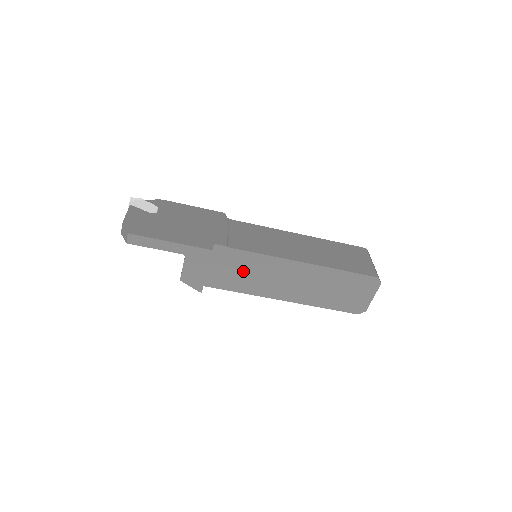
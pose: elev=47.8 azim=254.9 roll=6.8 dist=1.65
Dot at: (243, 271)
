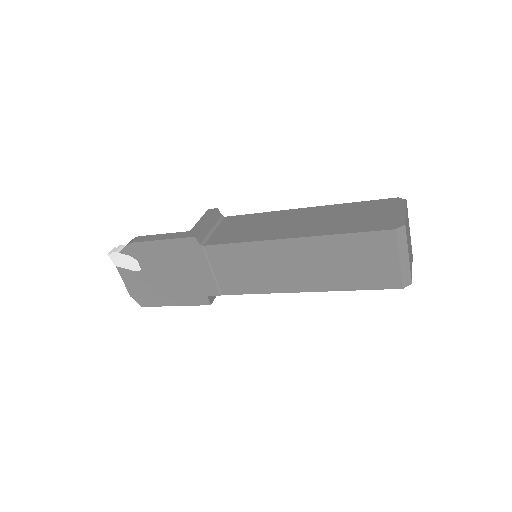
Dot at: occluded
